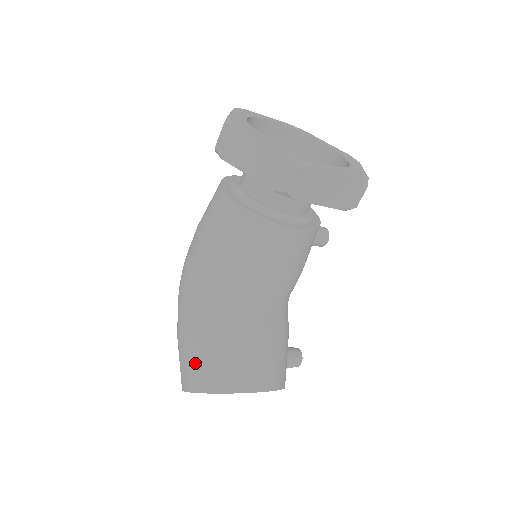
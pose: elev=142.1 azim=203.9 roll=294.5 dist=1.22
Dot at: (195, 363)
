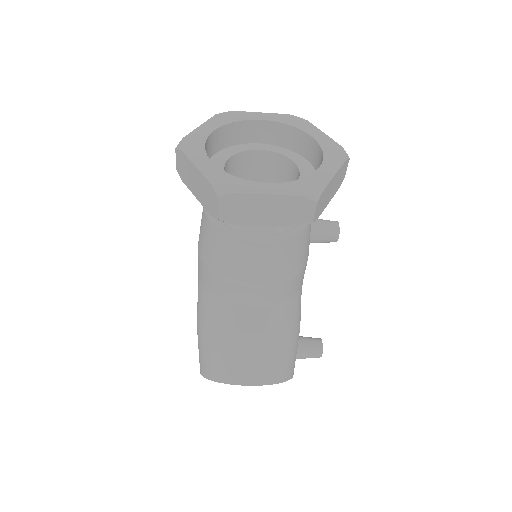
Dot at: (200, 351)
